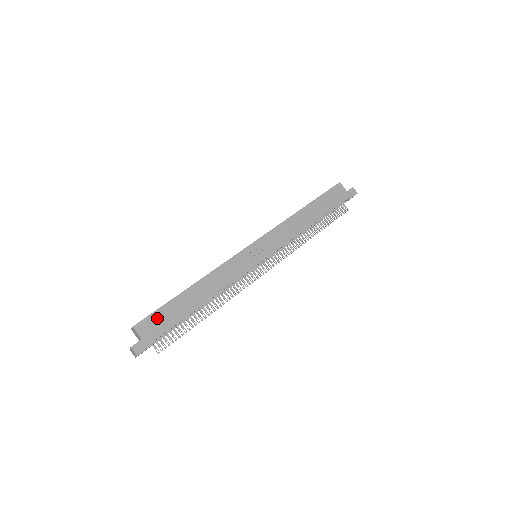
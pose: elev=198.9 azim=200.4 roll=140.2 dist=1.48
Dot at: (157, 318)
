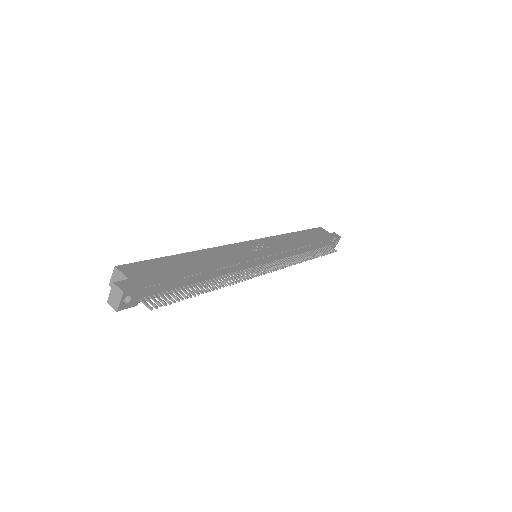
Dot at: (148, 266)
